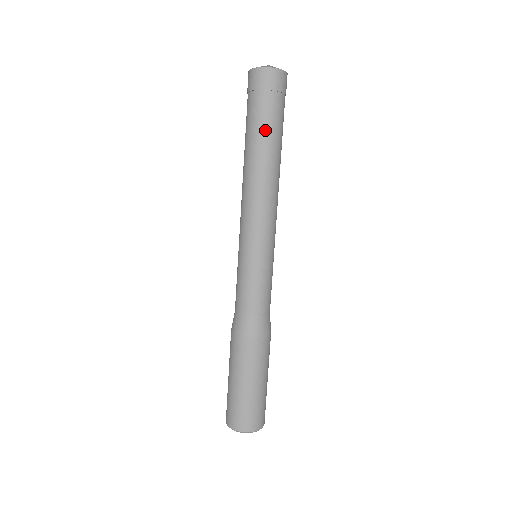
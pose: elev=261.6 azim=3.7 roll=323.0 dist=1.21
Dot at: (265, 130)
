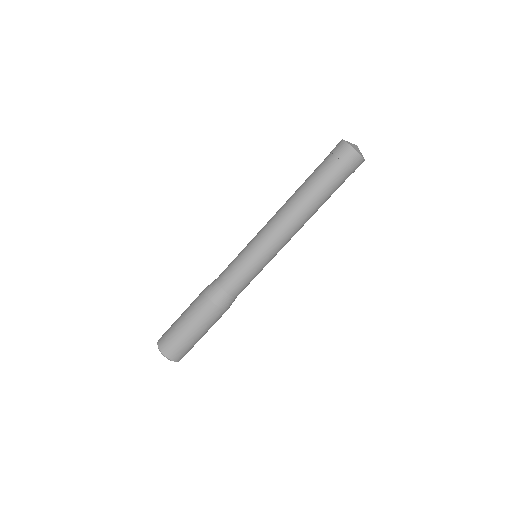
Dot at: (330, 192)
